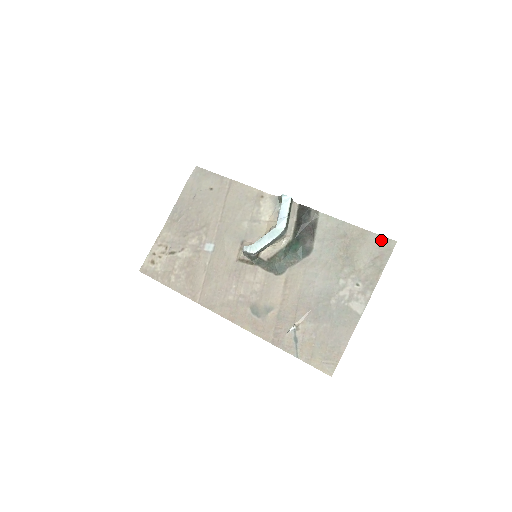
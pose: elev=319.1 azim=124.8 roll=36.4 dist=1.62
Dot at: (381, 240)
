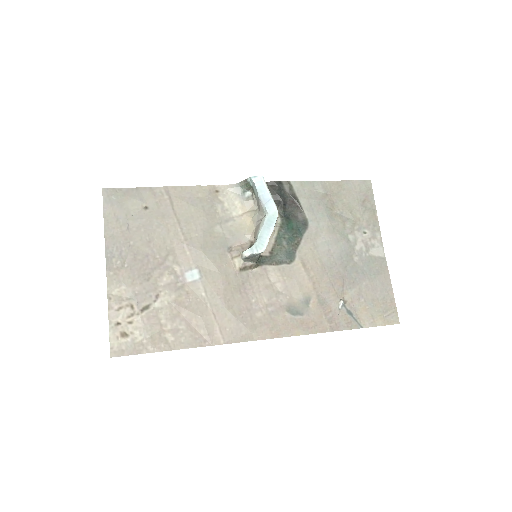
Dot at: (358, 184)
